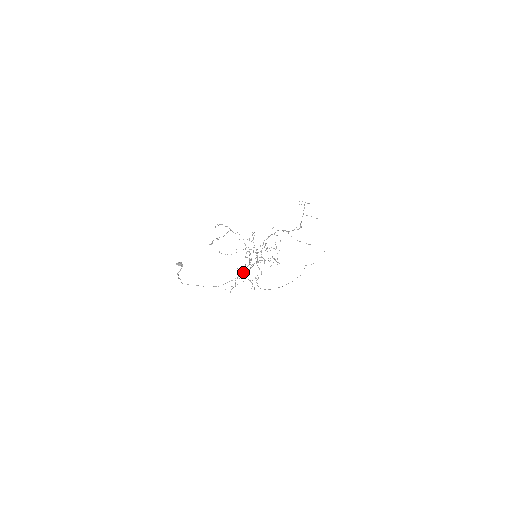
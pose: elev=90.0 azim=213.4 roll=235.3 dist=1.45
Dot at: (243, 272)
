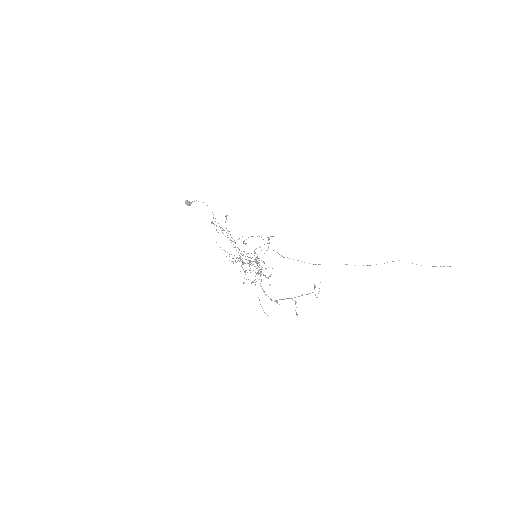
Dot at: occluded
